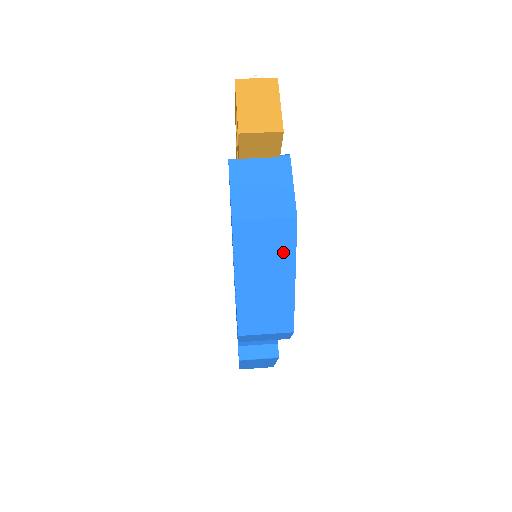
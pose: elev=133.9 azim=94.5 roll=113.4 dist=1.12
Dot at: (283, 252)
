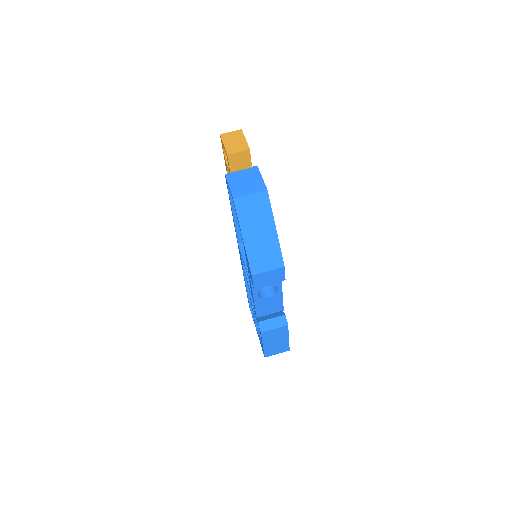
Dot at: (265, 213)
